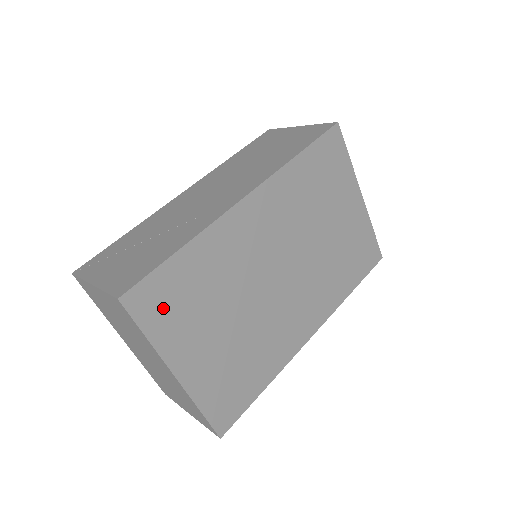
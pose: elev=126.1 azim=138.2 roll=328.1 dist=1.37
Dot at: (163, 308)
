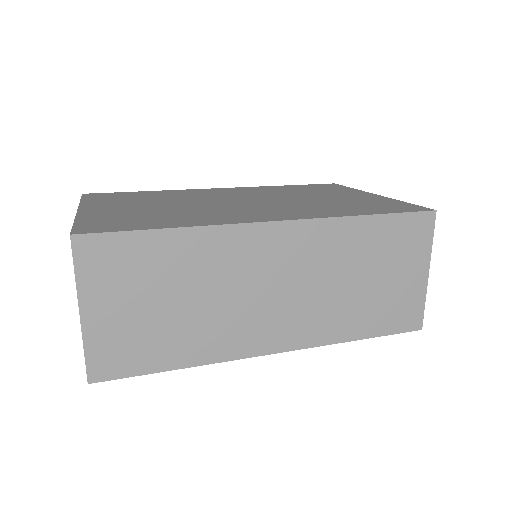
Dot at: (108, 198)
